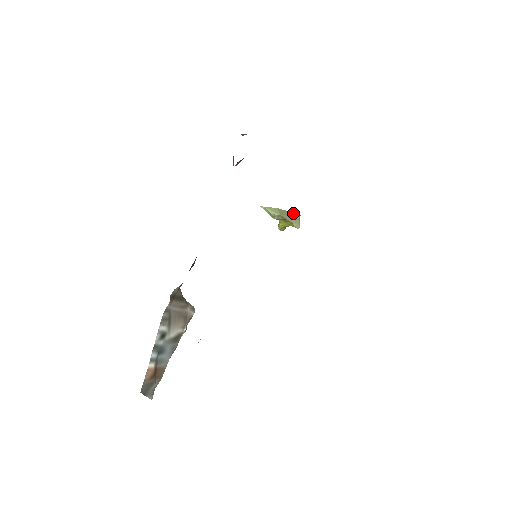
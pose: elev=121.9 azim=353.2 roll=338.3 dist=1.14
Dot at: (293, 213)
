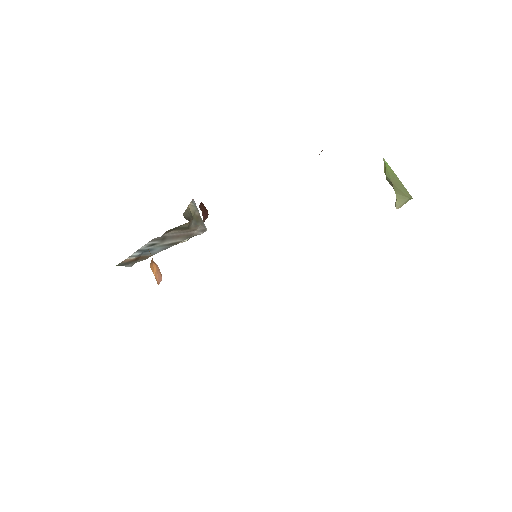
Dot at: (407, 191)
